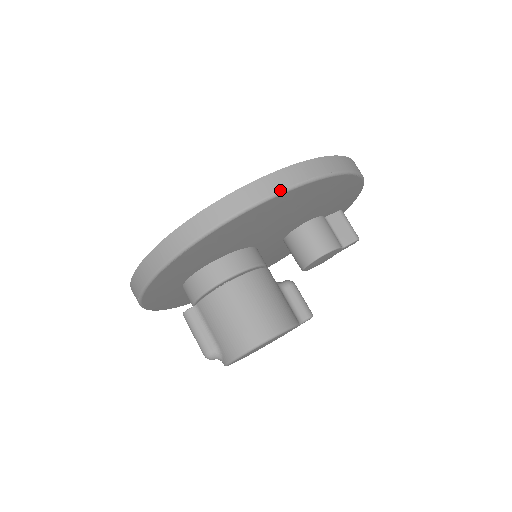
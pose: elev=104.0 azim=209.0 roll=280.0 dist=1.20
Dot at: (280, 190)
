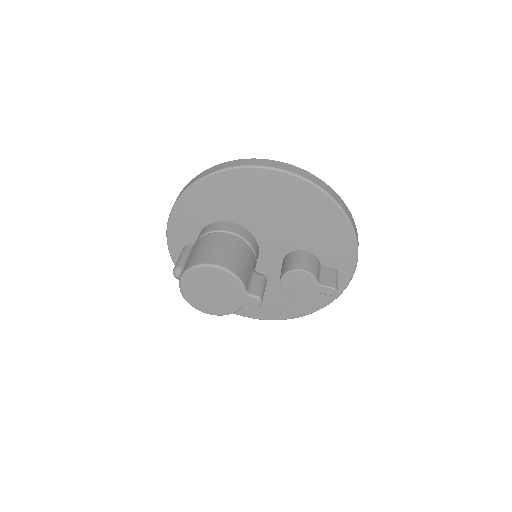
Dot at: (279, 168)
